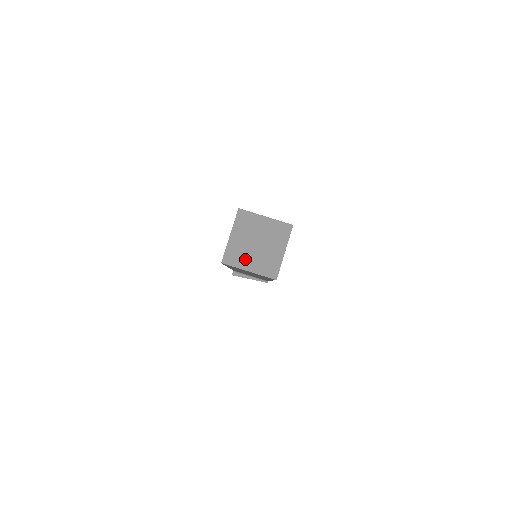
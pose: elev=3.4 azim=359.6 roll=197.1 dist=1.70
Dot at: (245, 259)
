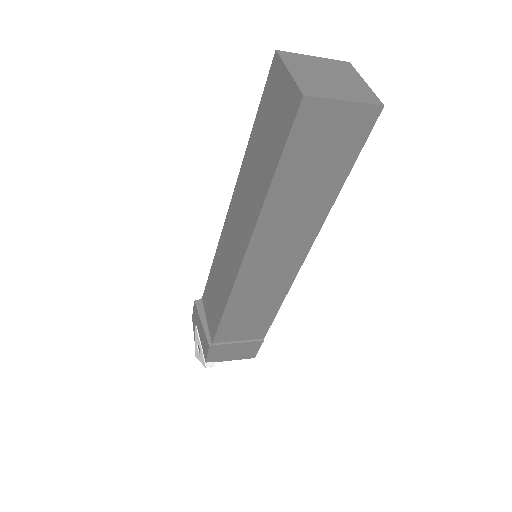
Dot at: (300, 68)
